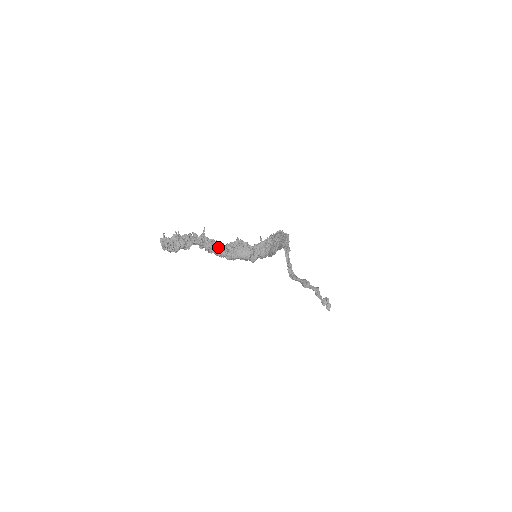
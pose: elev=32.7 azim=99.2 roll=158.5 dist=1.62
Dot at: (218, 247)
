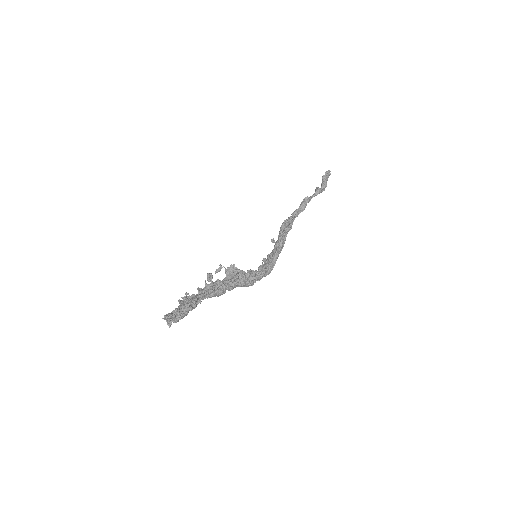
Dot at: (219, 294)
